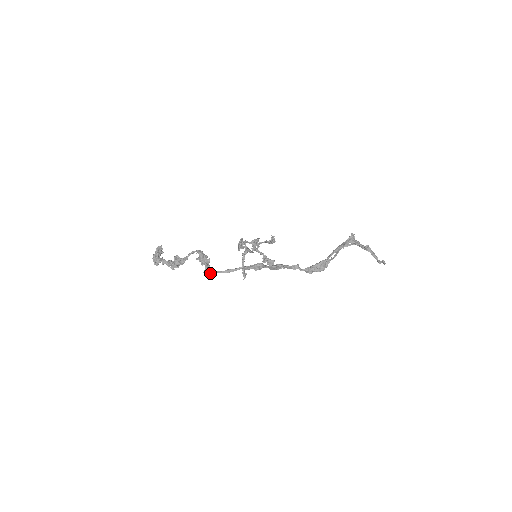
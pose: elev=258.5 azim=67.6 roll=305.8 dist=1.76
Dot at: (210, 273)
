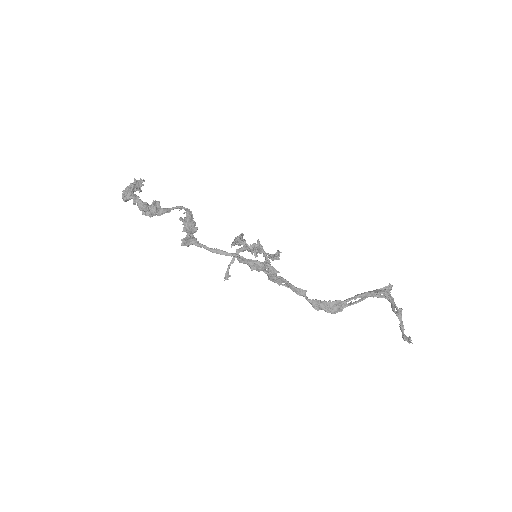
Dot at: (190, 243)
